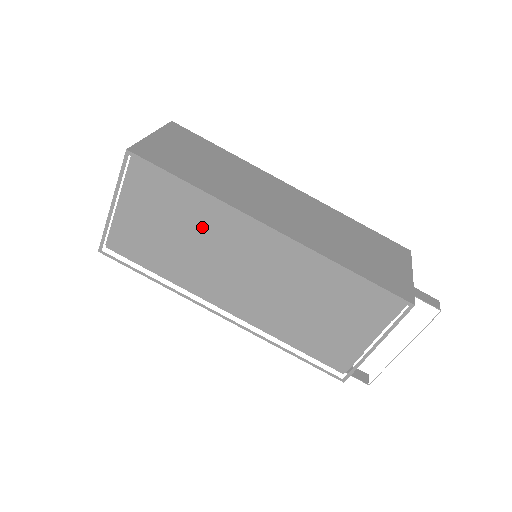
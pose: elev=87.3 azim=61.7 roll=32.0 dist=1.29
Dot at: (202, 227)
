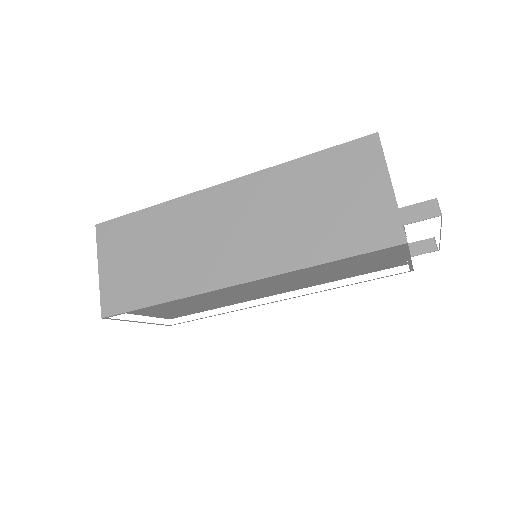
Dot at: (199, 297)
